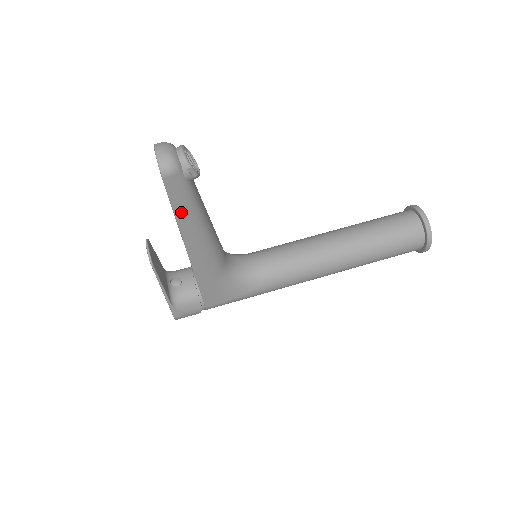
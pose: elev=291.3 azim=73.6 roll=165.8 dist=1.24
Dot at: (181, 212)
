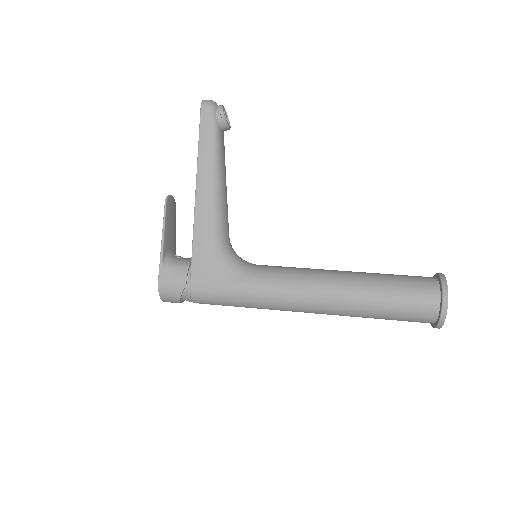
Dot at: (204, 145)
